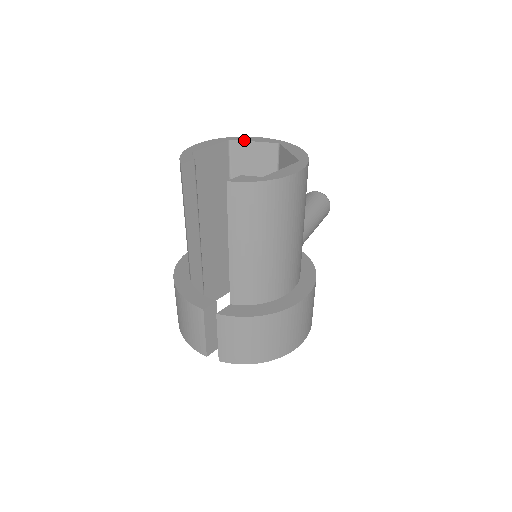
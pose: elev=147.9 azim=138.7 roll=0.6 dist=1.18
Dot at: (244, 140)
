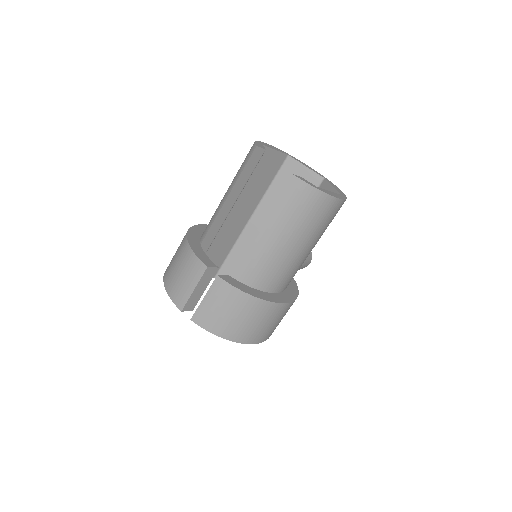
Dot at: (299, 161)
